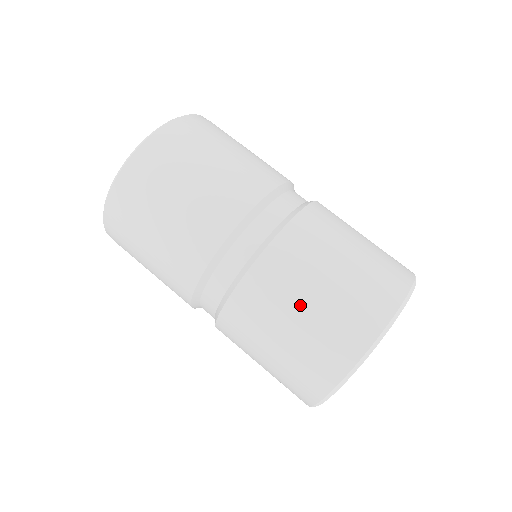
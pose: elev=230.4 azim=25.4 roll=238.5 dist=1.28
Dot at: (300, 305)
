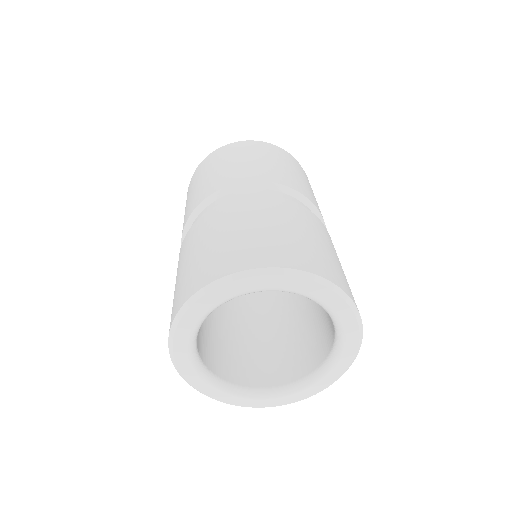
Dot at: (208, 239)
